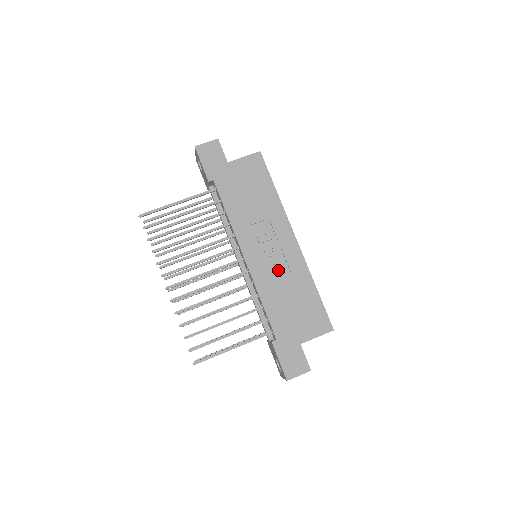
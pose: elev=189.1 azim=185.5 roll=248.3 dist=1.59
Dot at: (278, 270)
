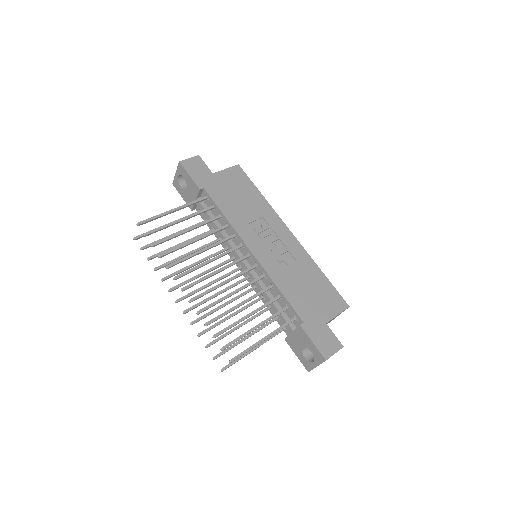
Dot at: (285, 260)
